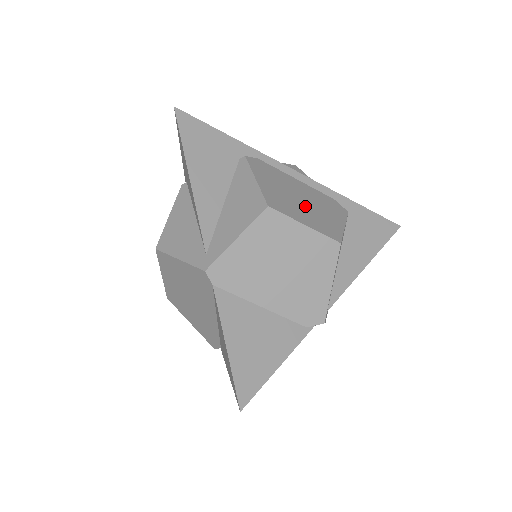
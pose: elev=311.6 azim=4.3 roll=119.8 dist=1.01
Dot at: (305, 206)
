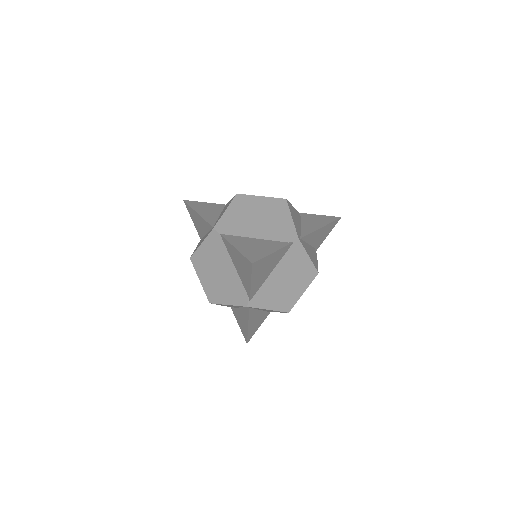
Dot at: occluded
